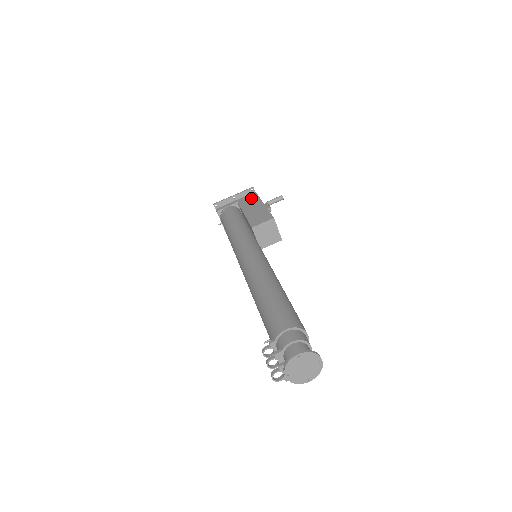
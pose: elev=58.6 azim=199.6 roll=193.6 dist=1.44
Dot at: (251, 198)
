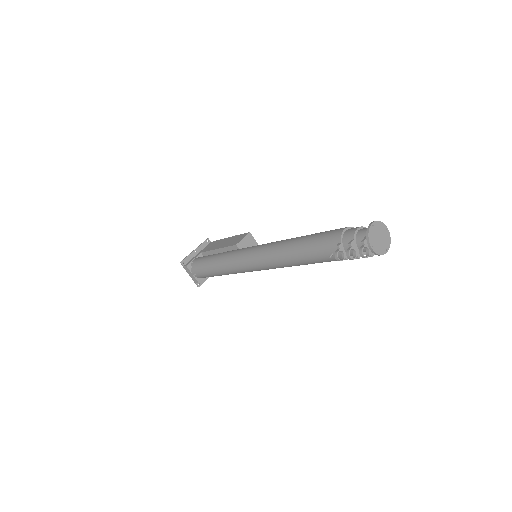
Dot at: (212, 244)
